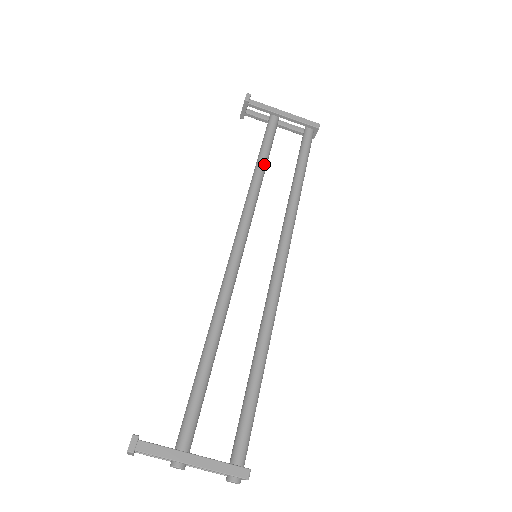
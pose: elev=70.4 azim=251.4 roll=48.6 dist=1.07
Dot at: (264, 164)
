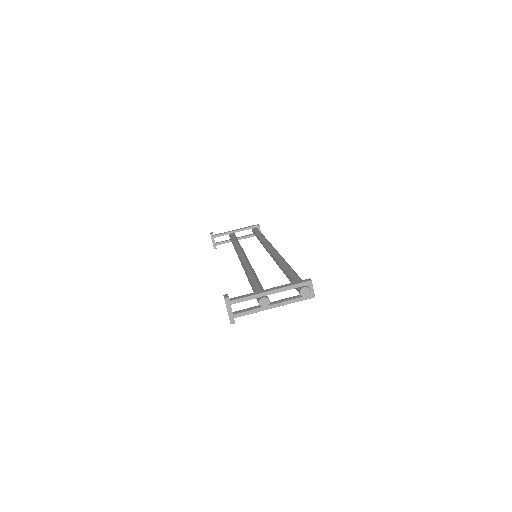
Dot at: (237, 241)
